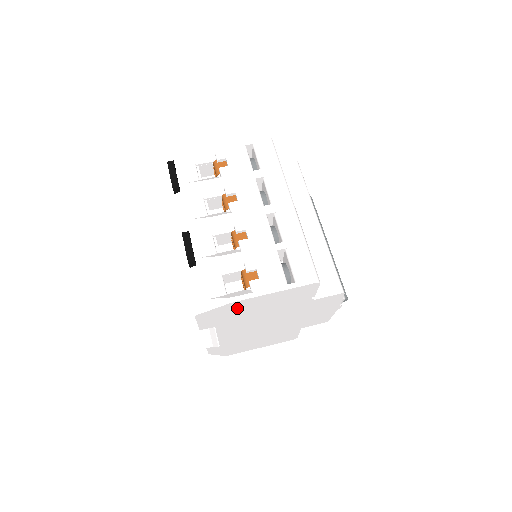
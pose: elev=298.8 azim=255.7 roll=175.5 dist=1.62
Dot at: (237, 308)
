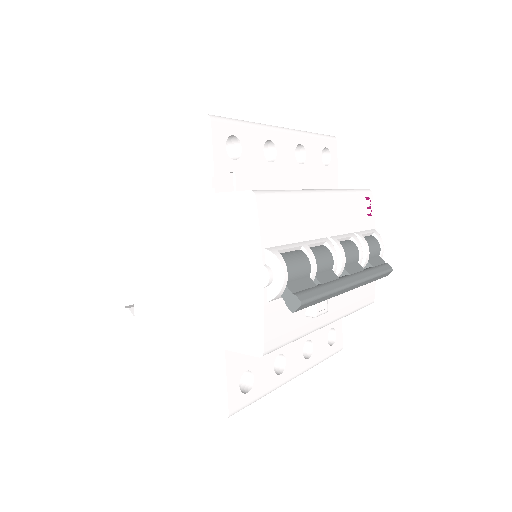
Dot at: (140, 157)
